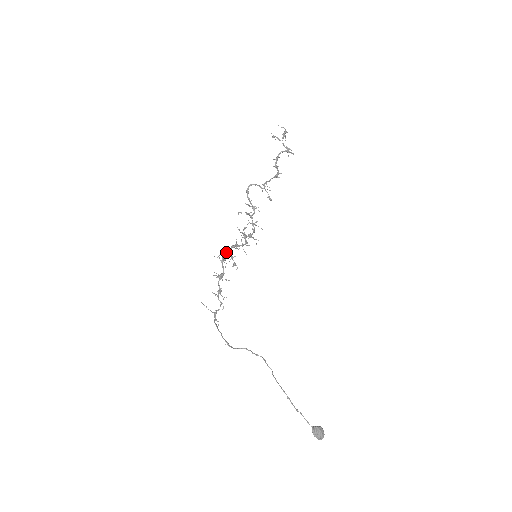
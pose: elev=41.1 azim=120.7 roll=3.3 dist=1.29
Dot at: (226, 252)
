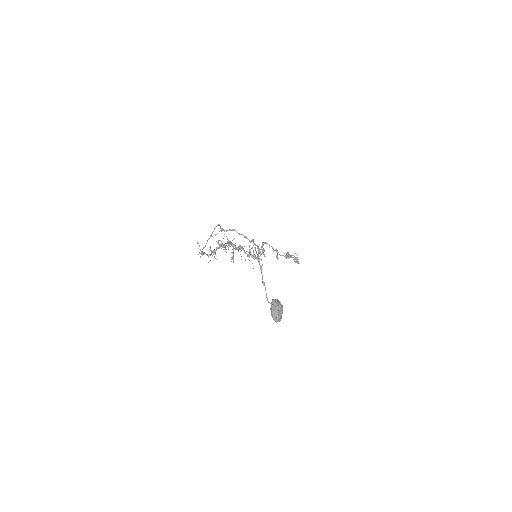
Dot at: (233, 244)
